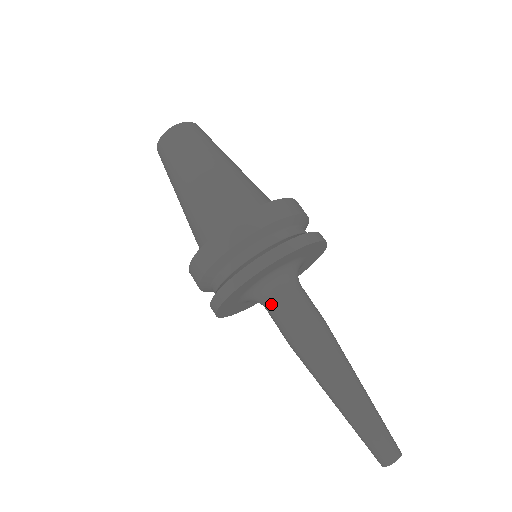
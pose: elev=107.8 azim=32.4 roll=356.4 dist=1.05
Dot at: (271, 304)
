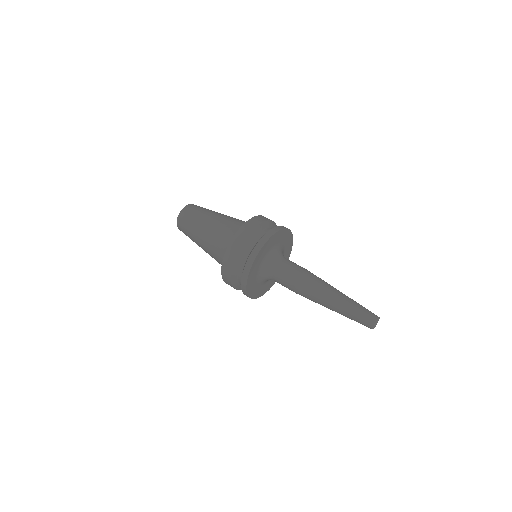
Dot at: (275, 271)
